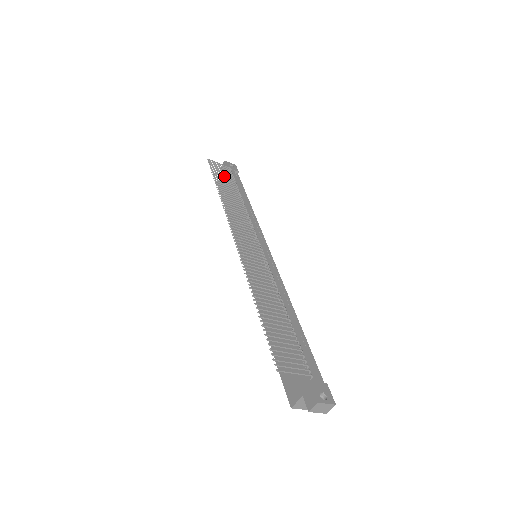
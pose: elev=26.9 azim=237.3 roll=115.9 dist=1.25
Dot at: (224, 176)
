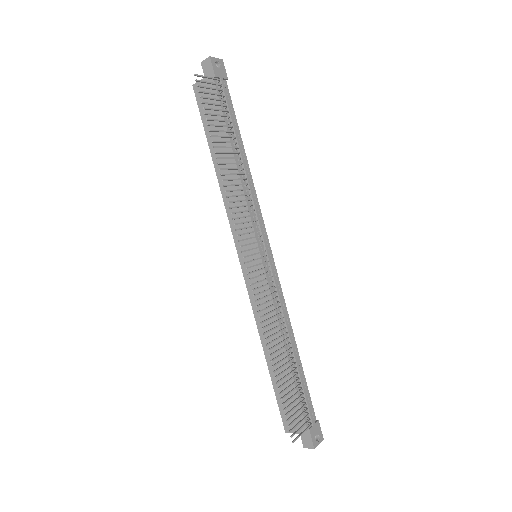
Dot at: occluded
